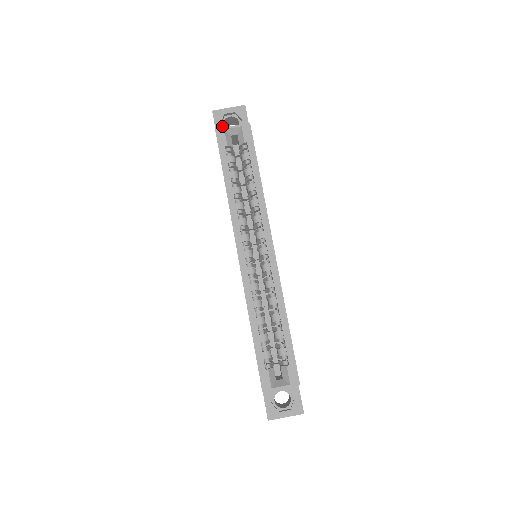
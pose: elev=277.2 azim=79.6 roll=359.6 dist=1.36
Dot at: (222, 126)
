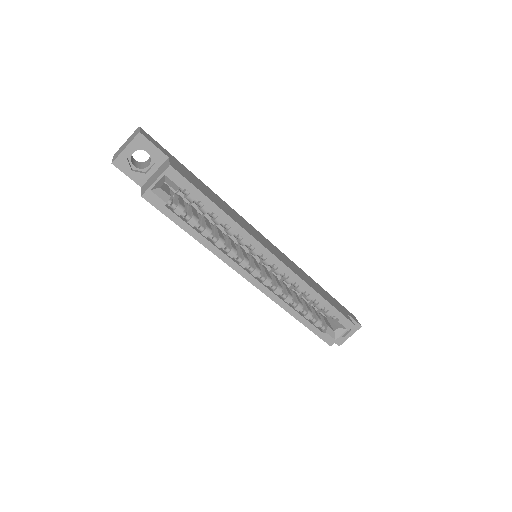
Dot at: (135, 172)
